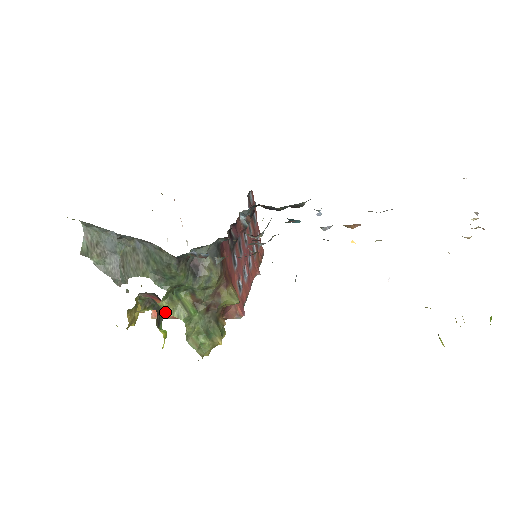
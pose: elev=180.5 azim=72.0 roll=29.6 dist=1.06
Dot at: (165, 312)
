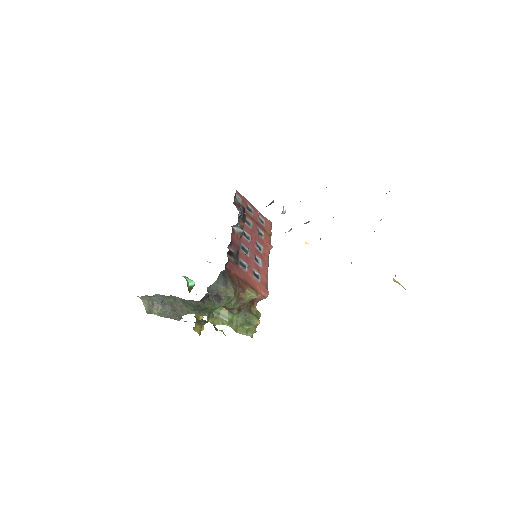
Dot at: (214, 324)
